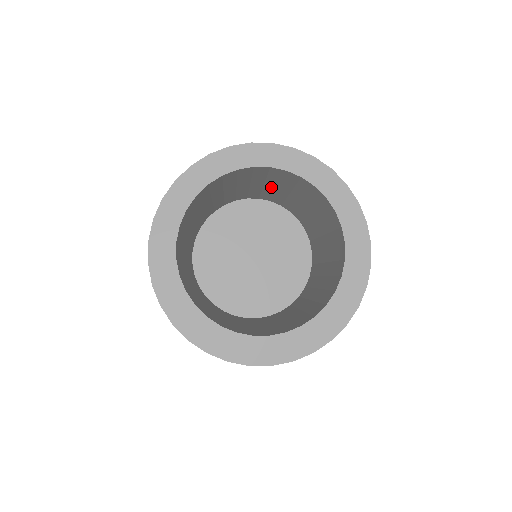
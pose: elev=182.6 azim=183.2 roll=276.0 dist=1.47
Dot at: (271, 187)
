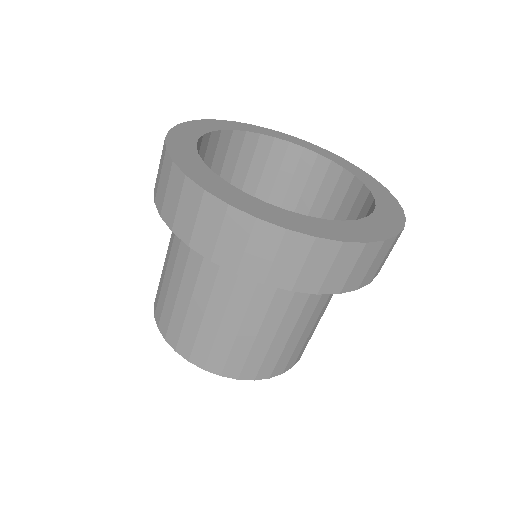
Dot at: occluded
